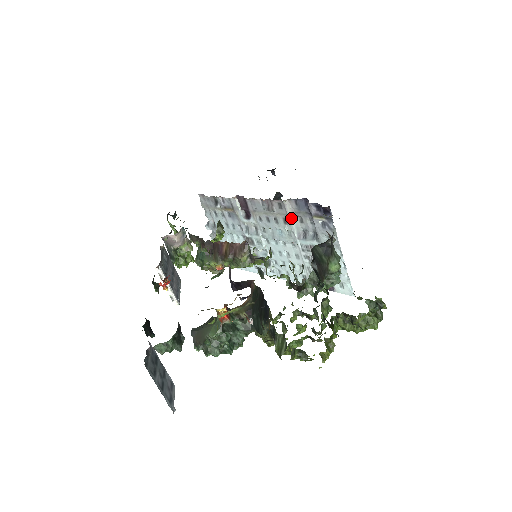
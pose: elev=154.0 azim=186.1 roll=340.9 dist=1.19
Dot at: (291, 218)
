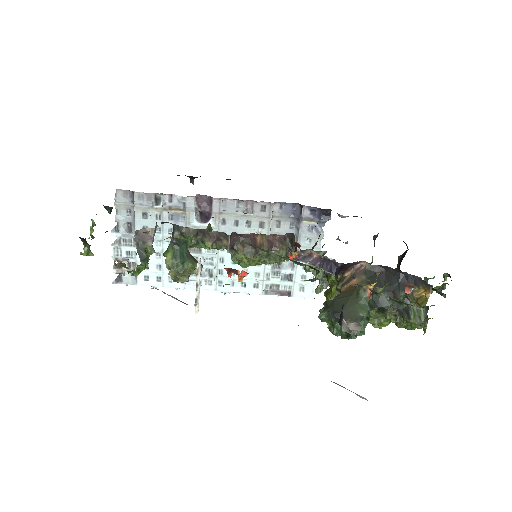
Dot at: (271, 222)
